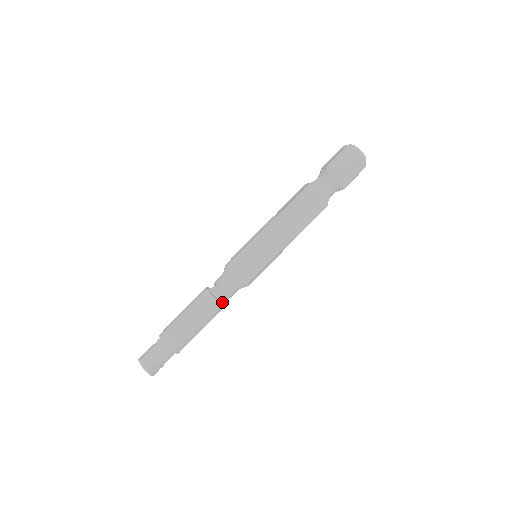
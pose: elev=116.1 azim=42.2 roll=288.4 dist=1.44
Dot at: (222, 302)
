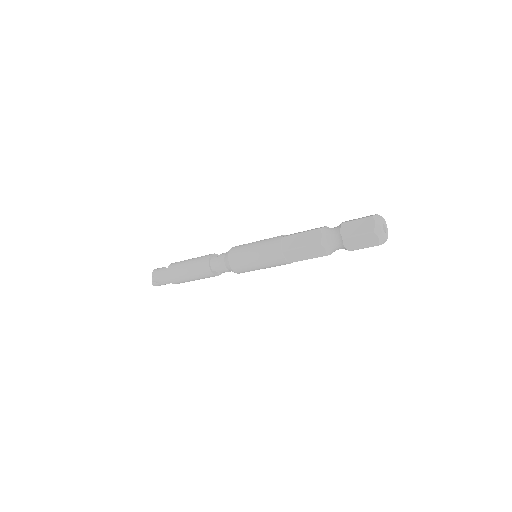
Dot at: occluded
